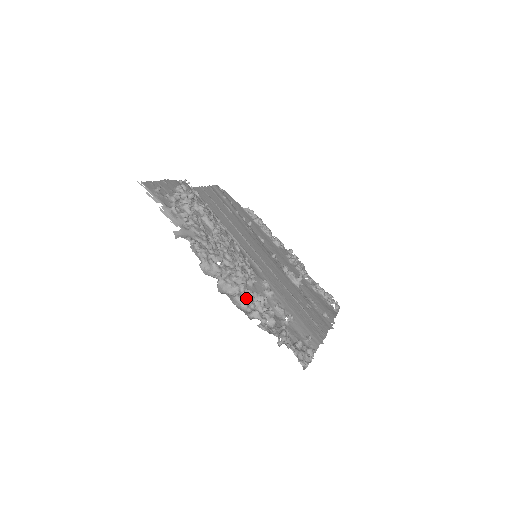
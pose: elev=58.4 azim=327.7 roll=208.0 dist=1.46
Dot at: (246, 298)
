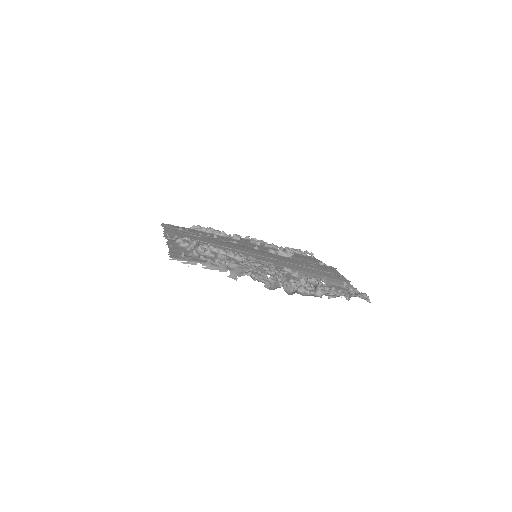
Dot at: (303, 286)
